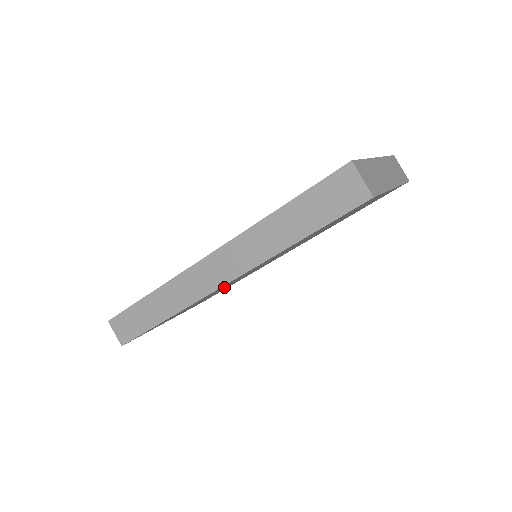
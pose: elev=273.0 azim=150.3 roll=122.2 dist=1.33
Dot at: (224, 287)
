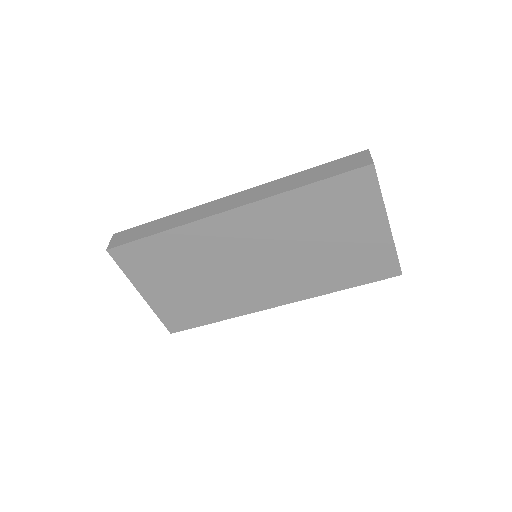
Dot at: (216, 262)
